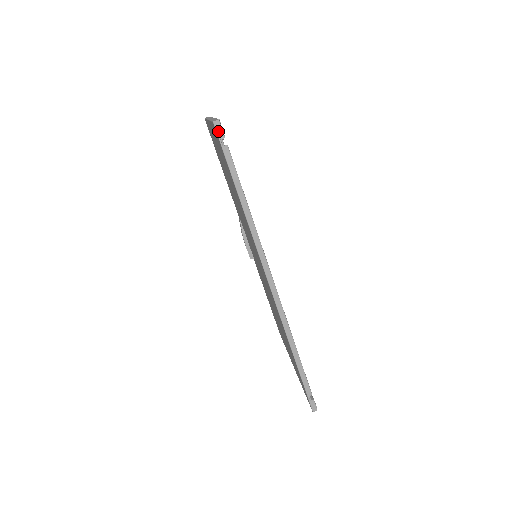
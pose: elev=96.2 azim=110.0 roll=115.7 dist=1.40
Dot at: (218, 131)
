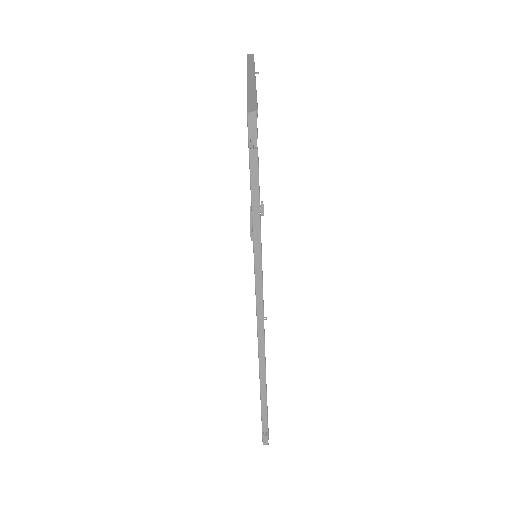
Dot at: (250, 127)
